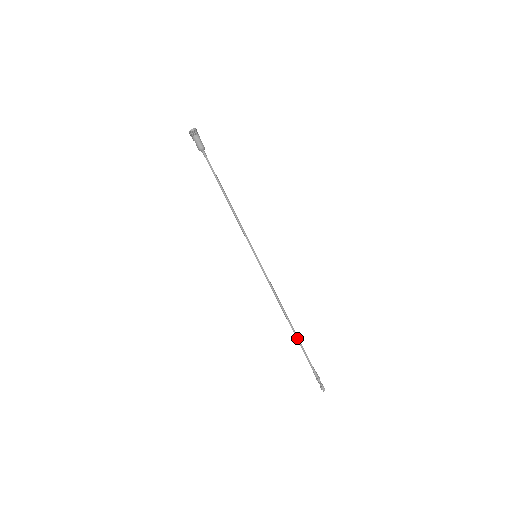
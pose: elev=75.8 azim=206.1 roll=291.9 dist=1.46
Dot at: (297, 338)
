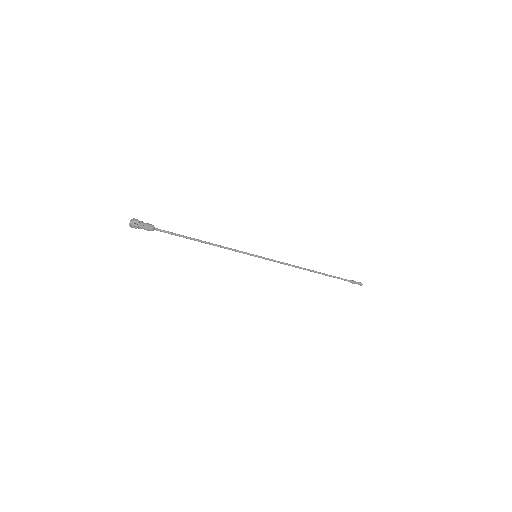
Dot at: occluded
